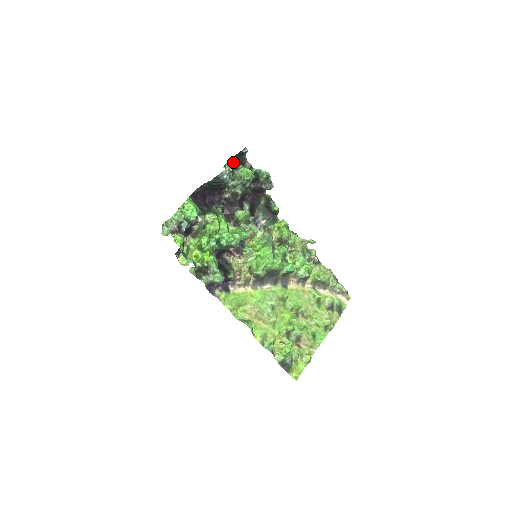
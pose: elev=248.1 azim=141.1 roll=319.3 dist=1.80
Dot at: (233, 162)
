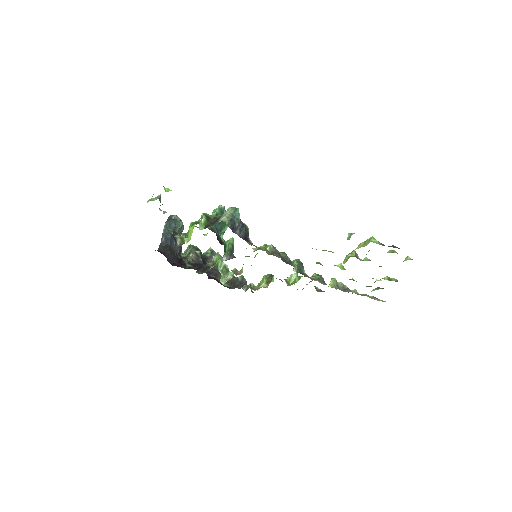
Dot at: occluded
